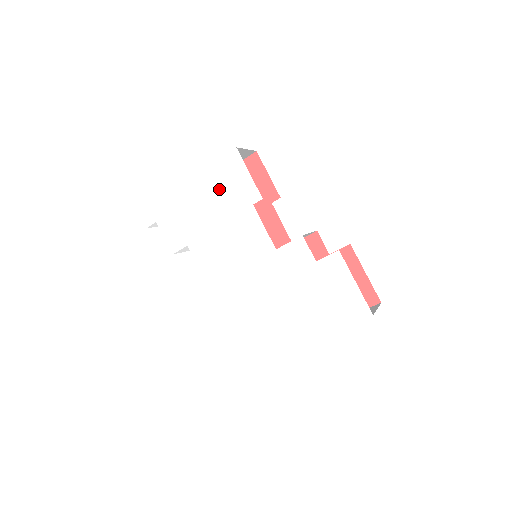
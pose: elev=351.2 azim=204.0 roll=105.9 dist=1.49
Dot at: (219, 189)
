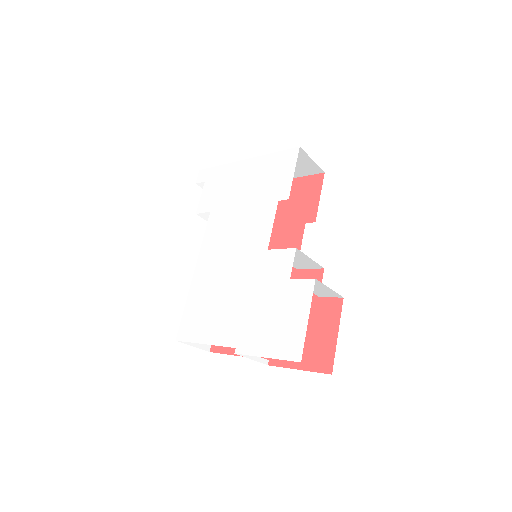
Dot at: (264, 175)
